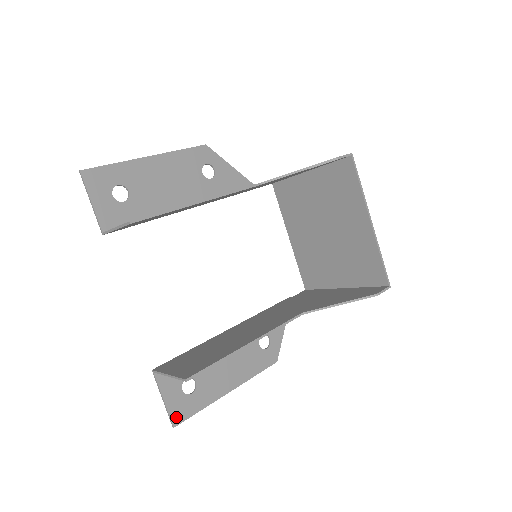
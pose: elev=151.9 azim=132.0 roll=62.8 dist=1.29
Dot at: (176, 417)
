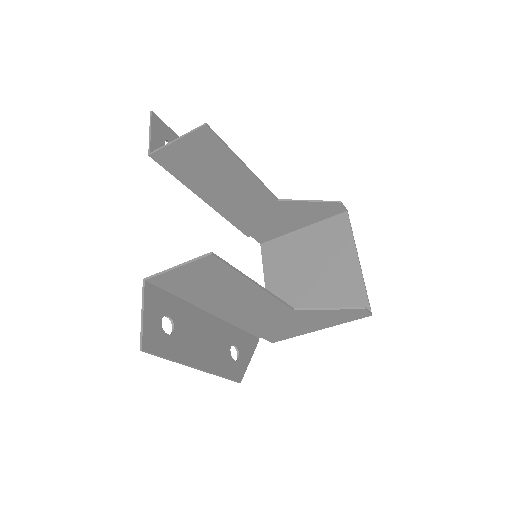
Dot at: (148, 342)
